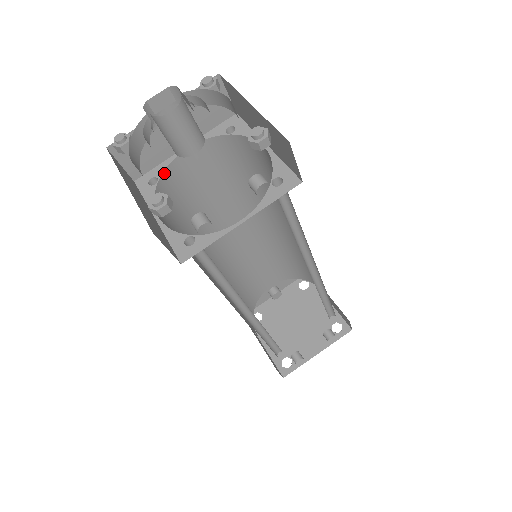
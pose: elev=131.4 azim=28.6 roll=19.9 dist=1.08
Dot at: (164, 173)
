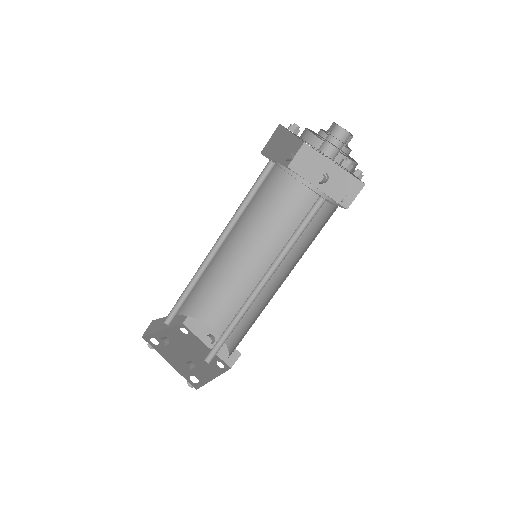
Dot at: (298, 177)
